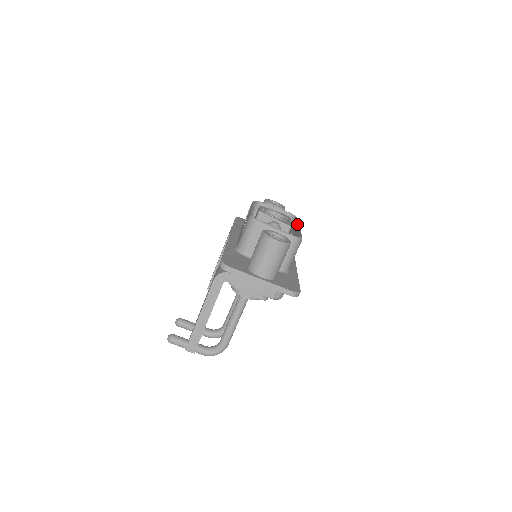
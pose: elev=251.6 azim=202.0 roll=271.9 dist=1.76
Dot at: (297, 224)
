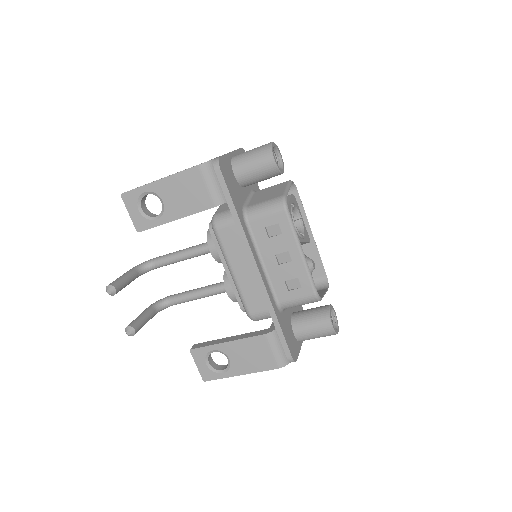
Dot at: (308, 224)
